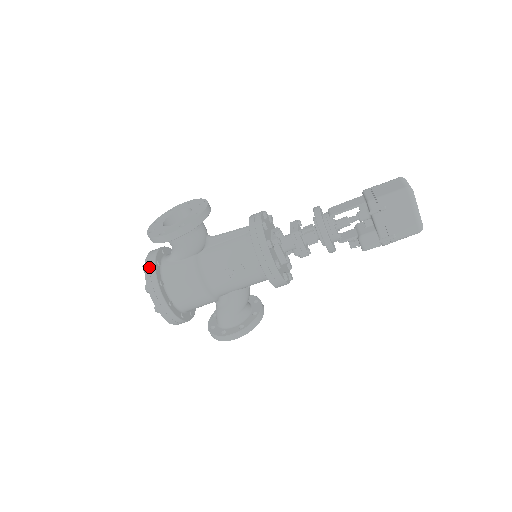
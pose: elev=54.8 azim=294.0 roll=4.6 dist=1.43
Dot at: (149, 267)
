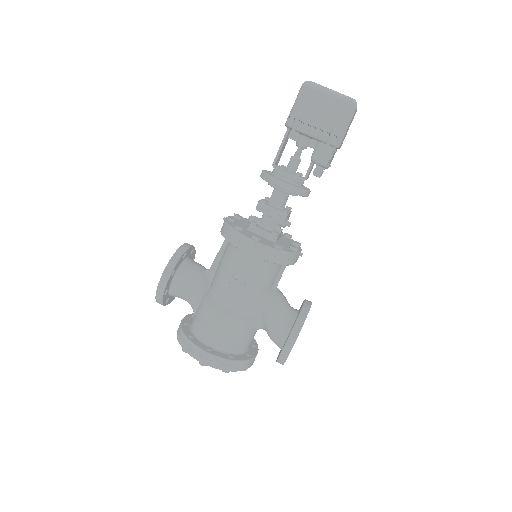
Dot at: (178, 331)
